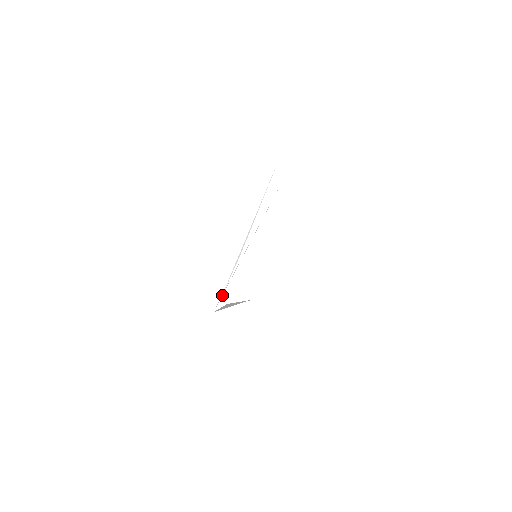
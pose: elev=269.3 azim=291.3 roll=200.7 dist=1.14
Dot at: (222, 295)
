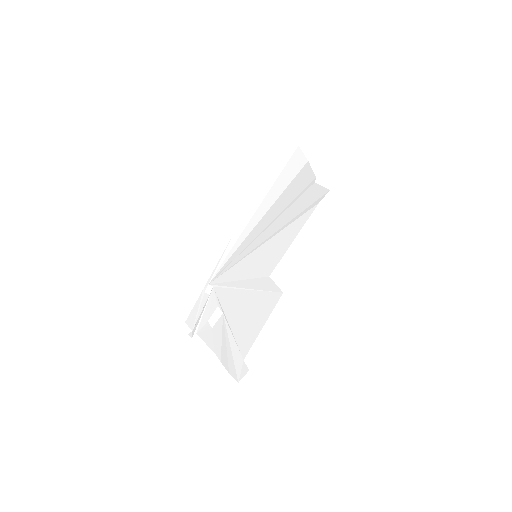
Dot at: (215, 287)
